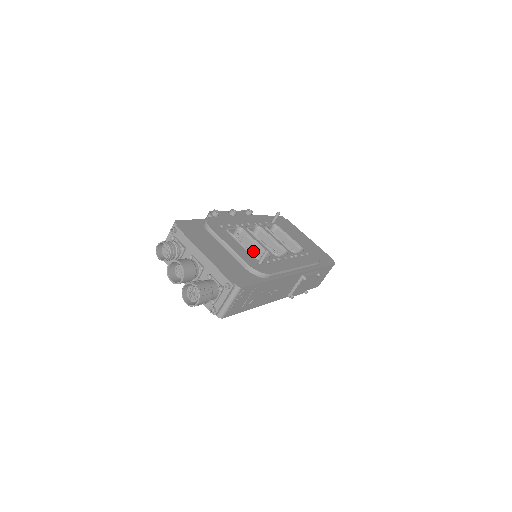
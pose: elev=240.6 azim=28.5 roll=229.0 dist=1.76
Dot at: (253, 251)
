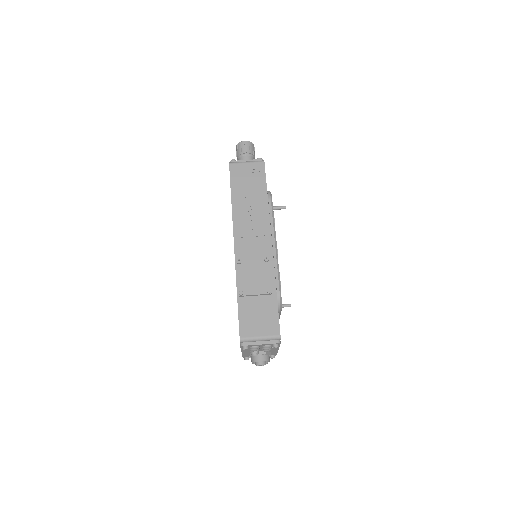
Dot at: occluded
